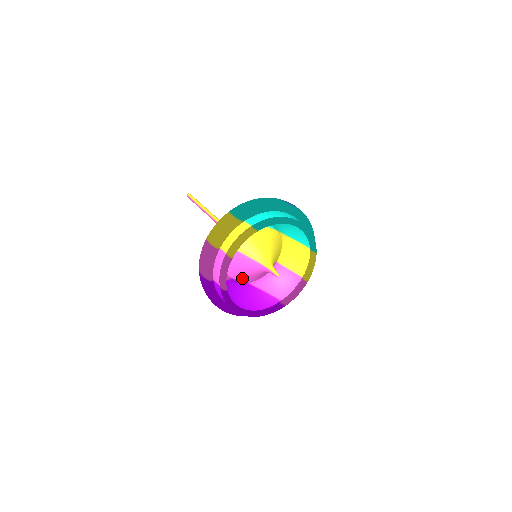
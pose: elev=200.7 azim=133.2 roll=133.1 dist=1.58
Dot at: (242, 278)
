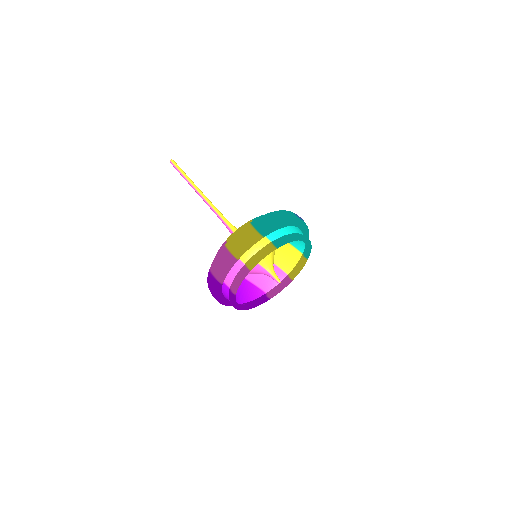
Dot at: occluded
